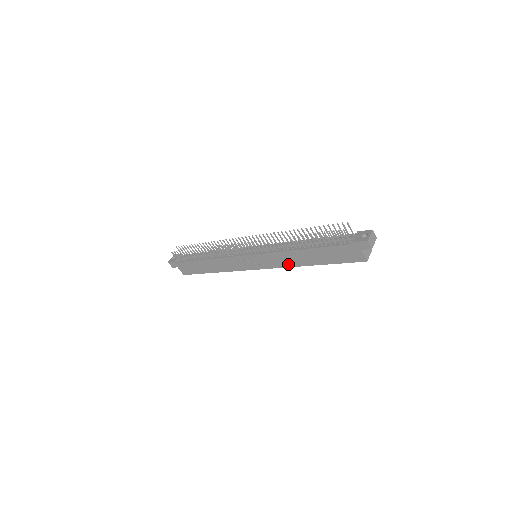
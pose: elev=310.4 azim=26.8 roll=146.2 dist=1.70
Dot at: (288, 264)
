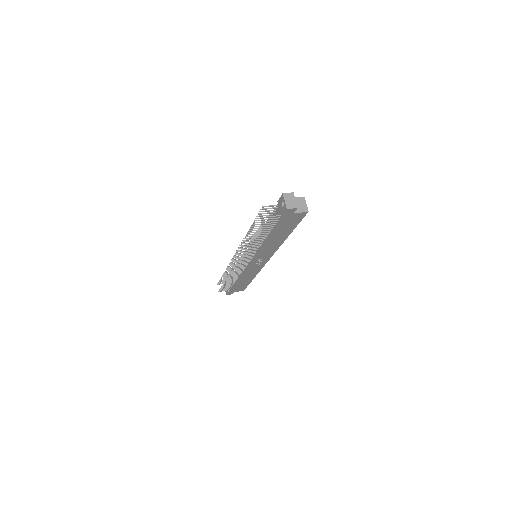
Dot at: (275, 248)
